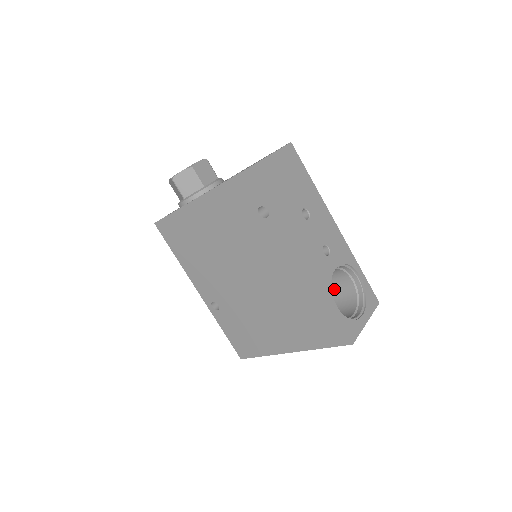
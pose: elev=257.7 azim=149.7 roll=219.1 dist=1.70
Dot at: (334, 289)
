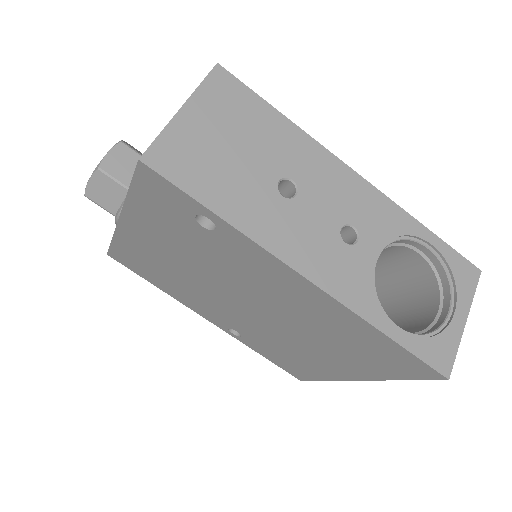
Dot at: (395, 268)
